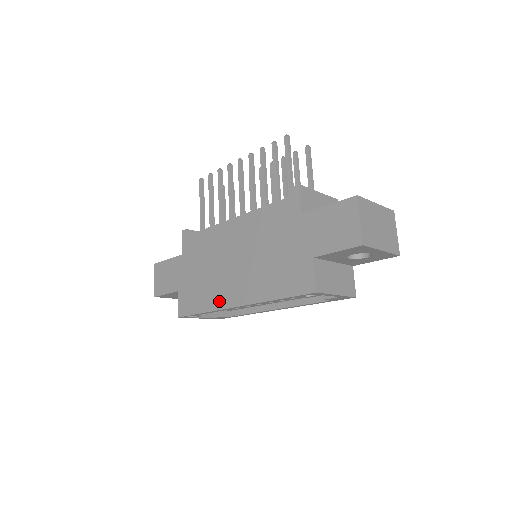
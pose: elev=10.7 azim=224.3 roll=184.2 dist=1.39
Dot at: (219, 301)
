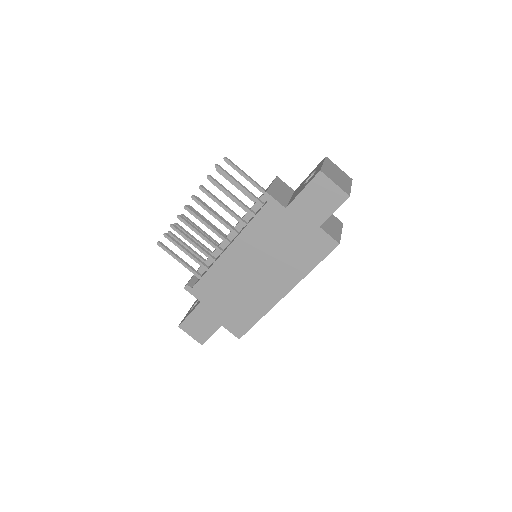
Dot at: (266, 304)
